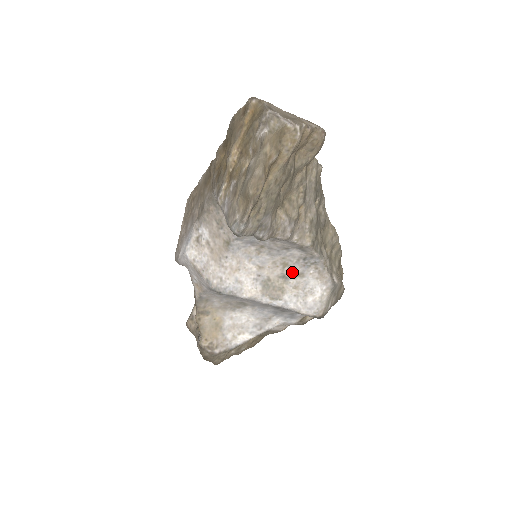
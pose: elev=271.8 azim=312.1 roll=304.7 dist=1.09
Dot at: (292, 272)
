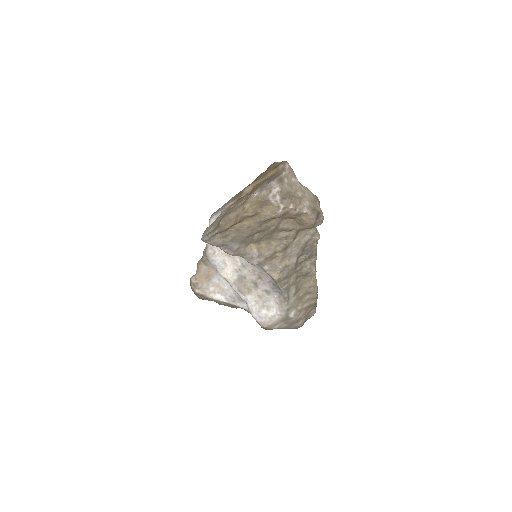
Dot at: (263, 286)
